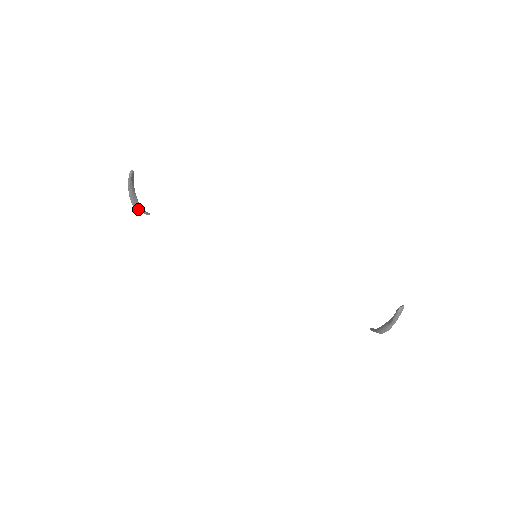
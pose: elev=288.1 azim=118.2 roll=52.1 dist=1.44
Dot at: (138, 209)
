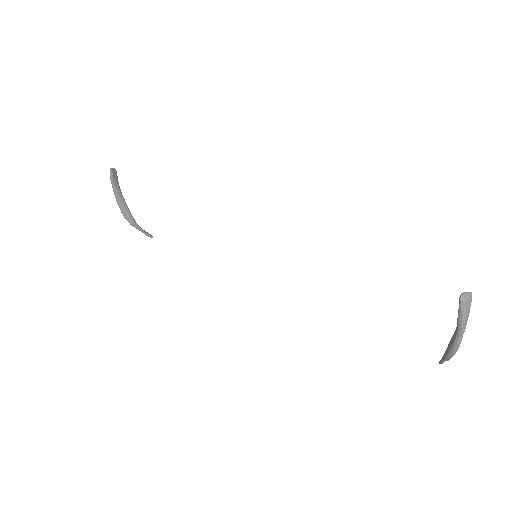
Dot at: (133, 225)
